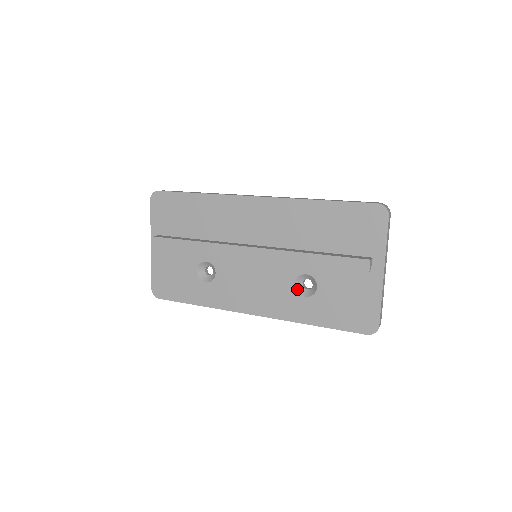
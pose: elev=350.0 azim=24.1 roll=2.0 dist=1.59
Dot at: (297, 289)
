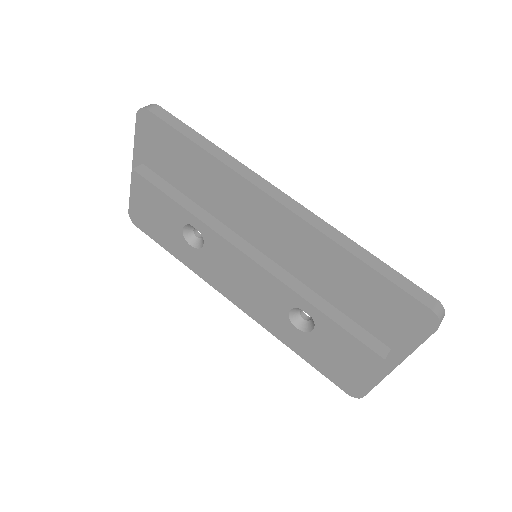
Dot at: (291, 315)
